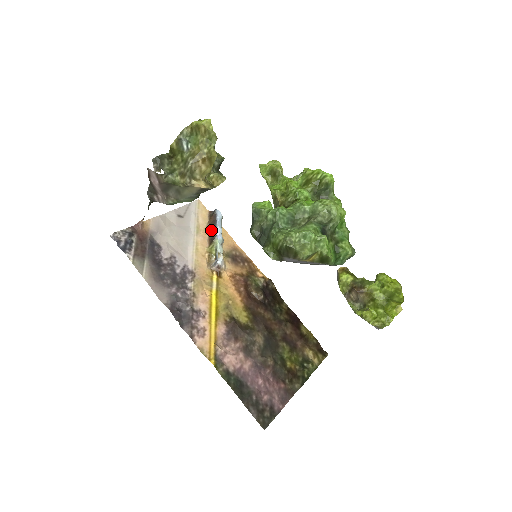
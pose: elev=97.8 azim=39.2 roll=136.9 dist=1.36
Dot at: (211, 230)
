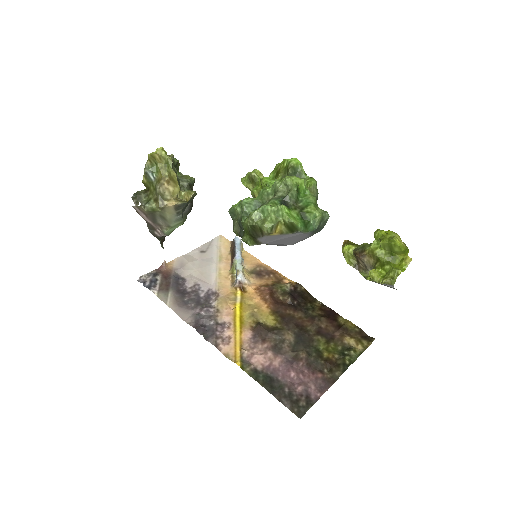
Dot at: (232, 255)
